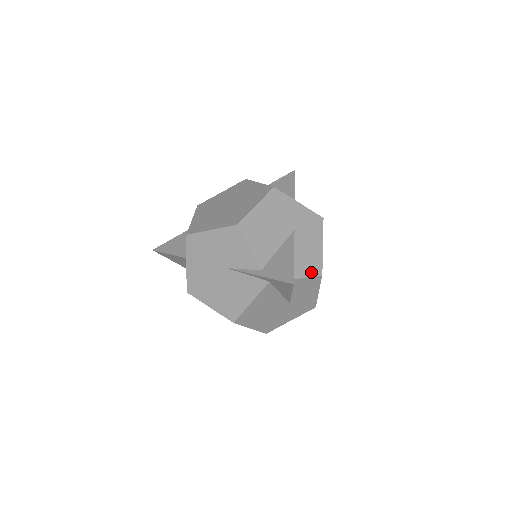
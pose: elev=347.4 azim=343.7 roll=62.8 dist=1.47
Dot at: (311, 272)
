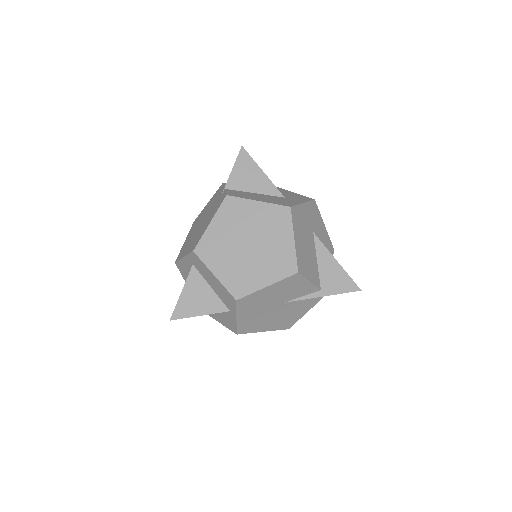
Dot at: occluded
